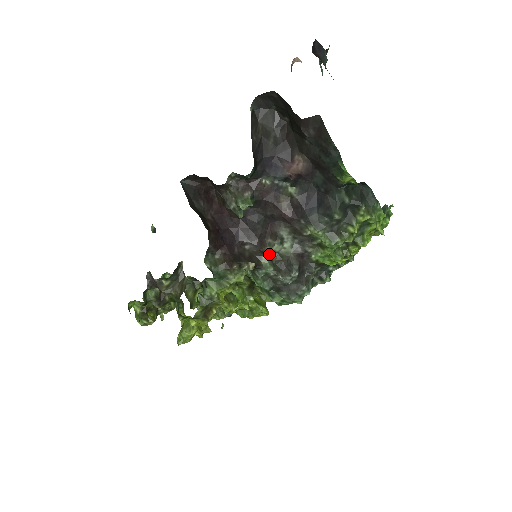
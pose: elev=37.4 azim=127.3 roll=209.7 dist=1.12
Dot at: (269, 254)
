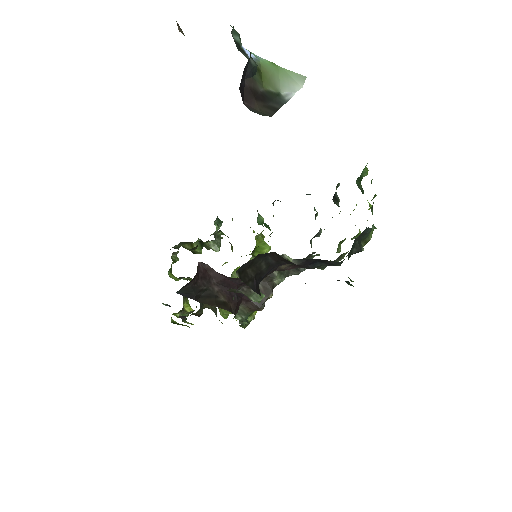
Dot at: (277, 273)
